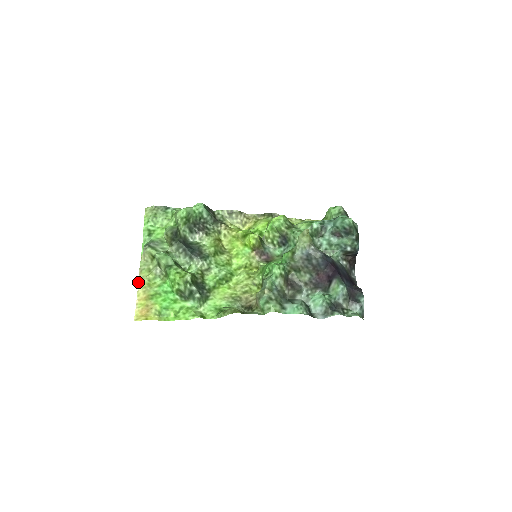
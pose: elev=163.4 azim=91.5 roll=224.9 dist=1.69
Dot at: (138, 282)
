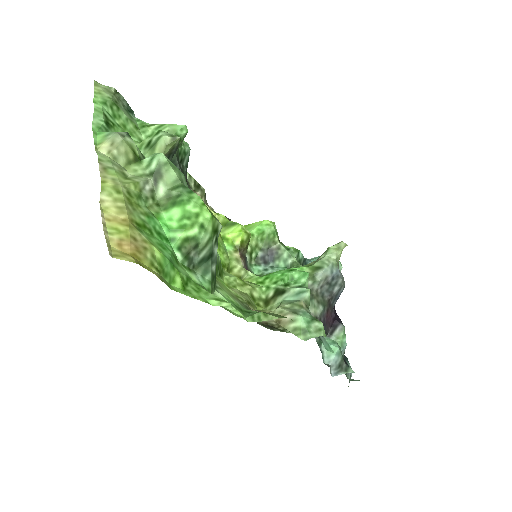
Dot at: (102, 183)
